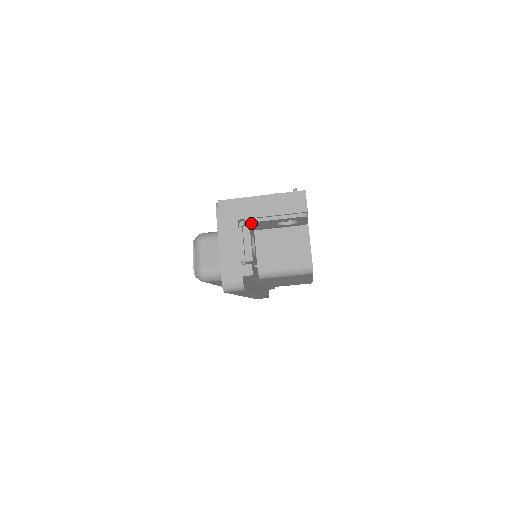
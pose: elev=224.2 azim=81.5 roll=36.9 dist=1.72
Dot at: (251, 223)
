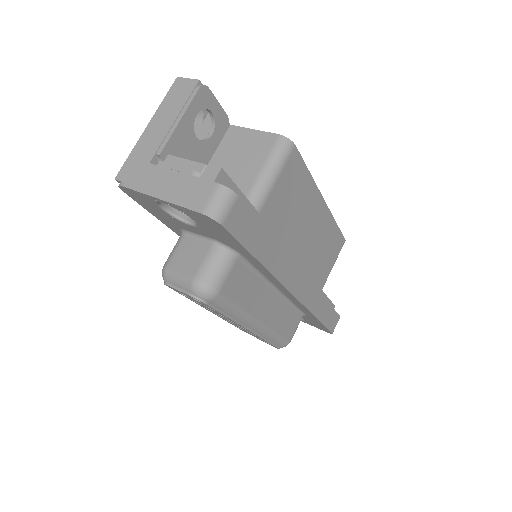
Dot at: (167, 153)
